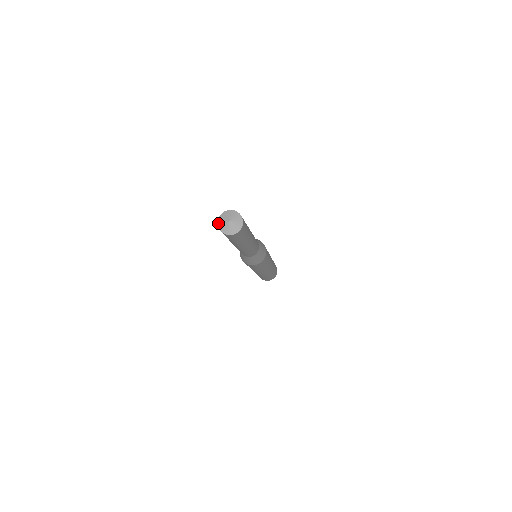
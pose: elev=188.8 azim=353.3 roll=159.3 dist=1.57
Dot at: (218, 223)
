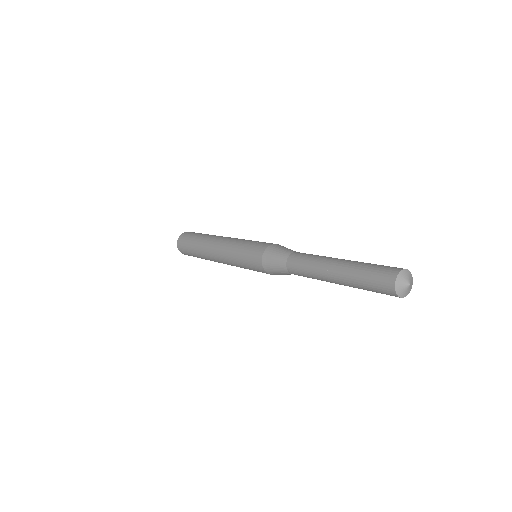
Dot at: (396, 290)
